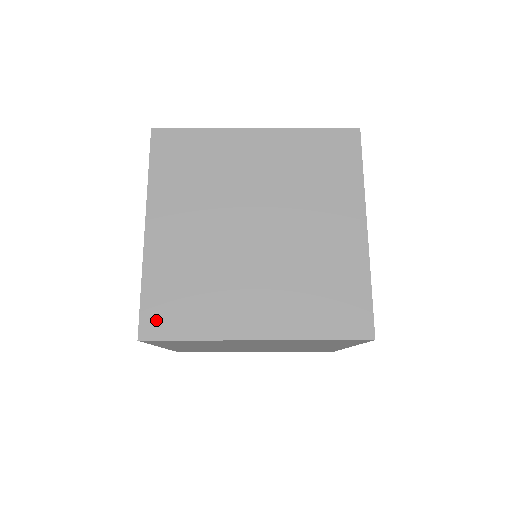
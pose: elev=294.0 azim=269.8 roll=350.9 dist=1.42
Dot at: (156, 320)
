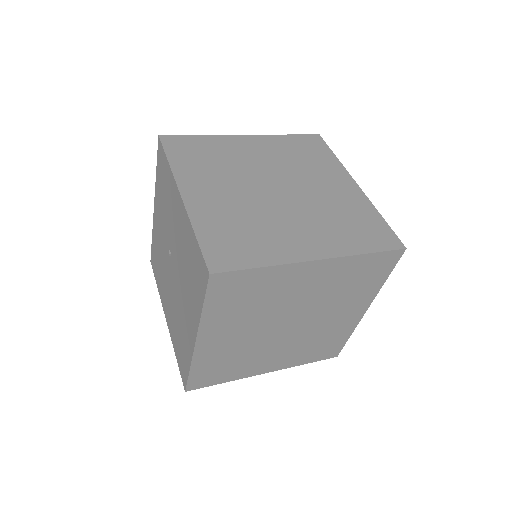
Dot at: (221, 256)
